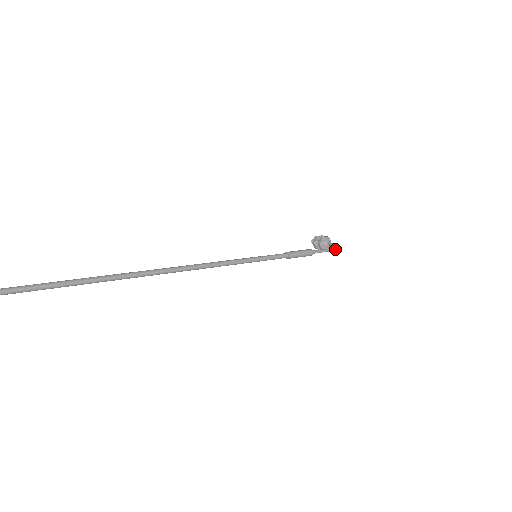
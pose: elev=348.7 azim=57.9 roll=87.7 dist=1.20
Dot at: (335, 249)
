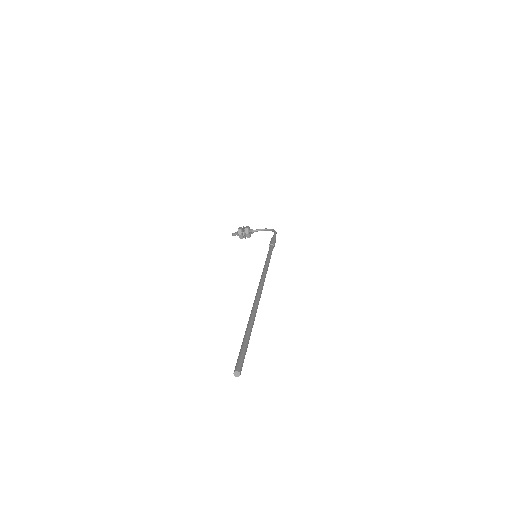
Dot at: occluded
